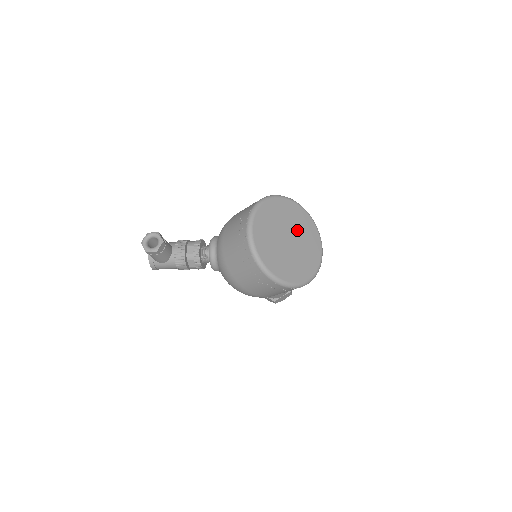
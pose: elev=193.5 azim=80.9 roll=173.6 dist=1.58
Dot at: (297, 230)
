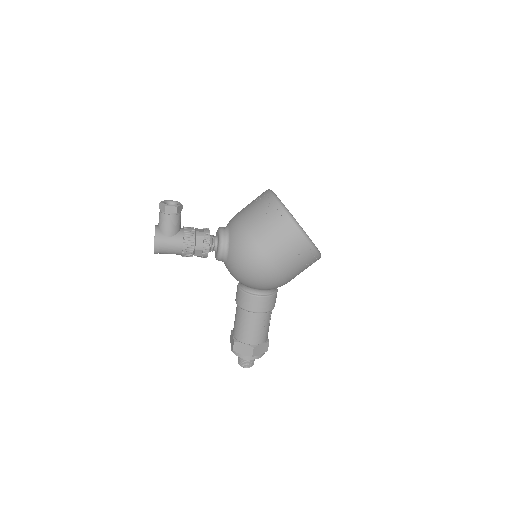
Dot at: occluded
